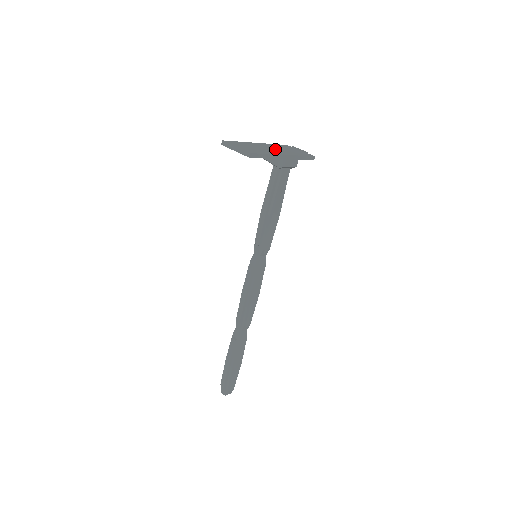
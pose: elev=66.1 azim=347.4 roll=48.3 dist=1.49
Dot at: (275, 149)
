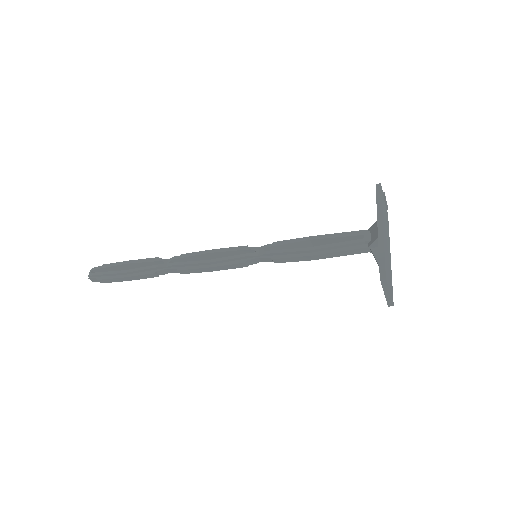
Dot at: occluded
